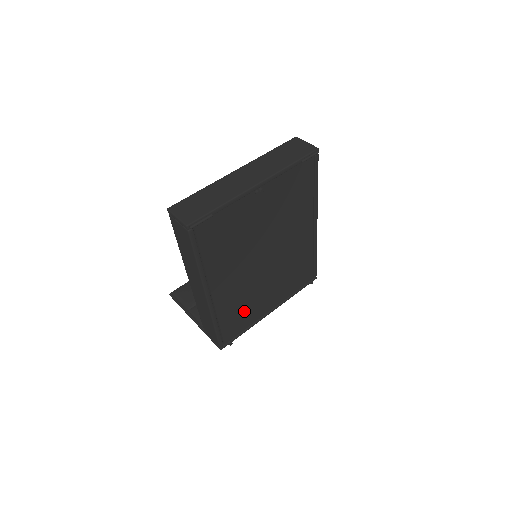
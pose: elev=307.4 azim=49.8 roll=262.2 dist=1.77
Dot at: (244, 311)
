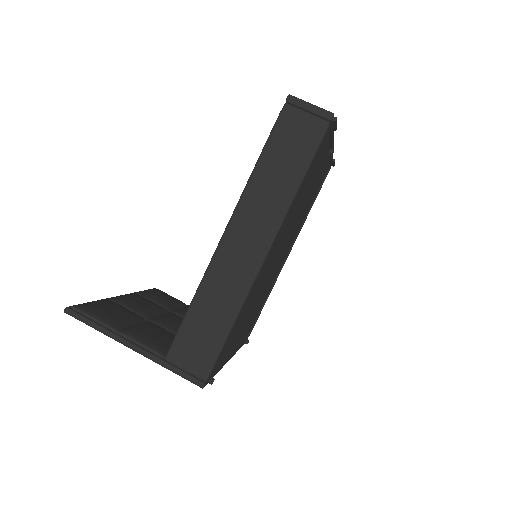
Dot at: (238, 328)
